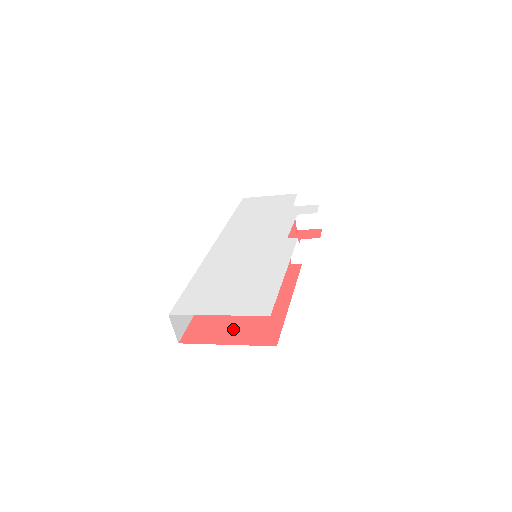
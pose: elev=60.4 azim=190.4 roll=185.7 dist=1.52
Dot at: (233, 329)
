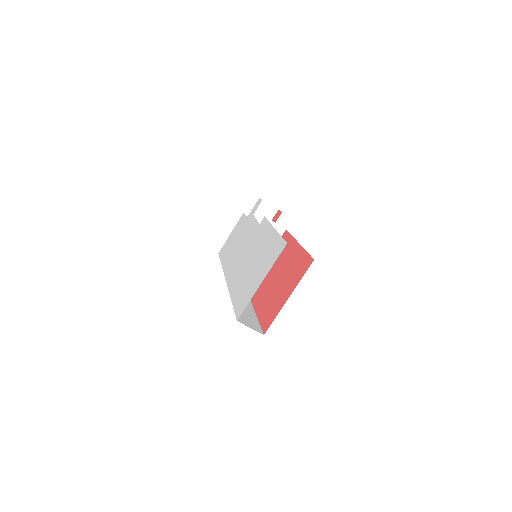
Dot at: (284, 290)
